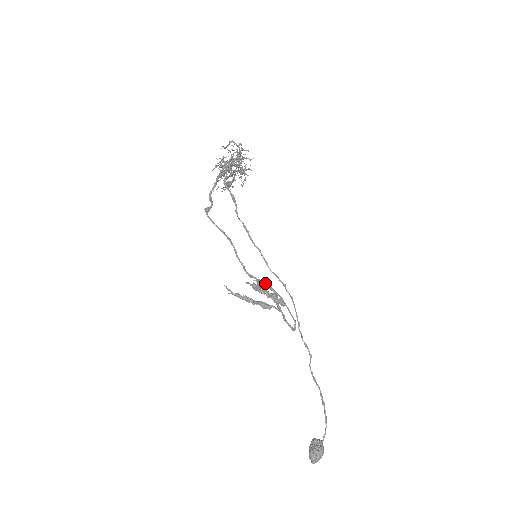
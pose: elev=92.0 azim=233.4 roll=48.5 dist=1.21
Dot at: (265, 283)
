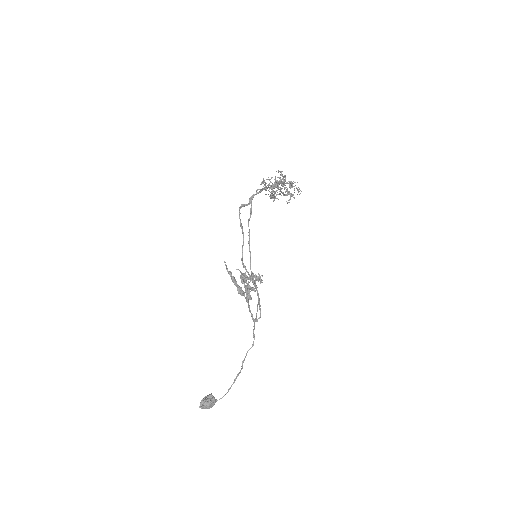
Dot at: (259, 278)
